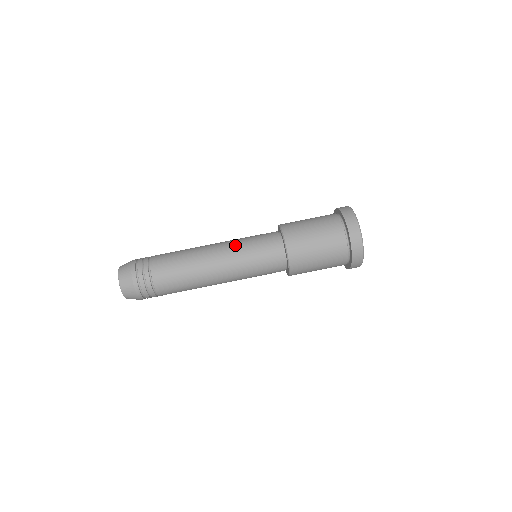
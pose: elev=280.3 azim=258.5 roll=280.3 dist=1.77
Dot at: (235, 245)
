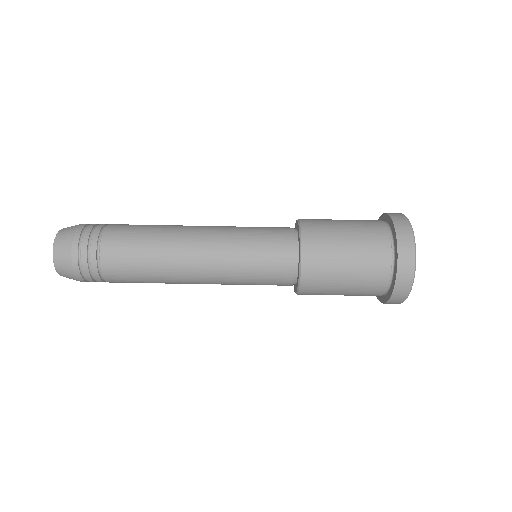
Dot at: (230, 226)
